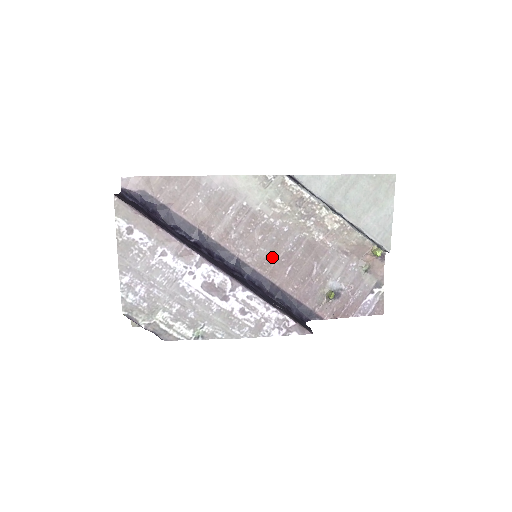
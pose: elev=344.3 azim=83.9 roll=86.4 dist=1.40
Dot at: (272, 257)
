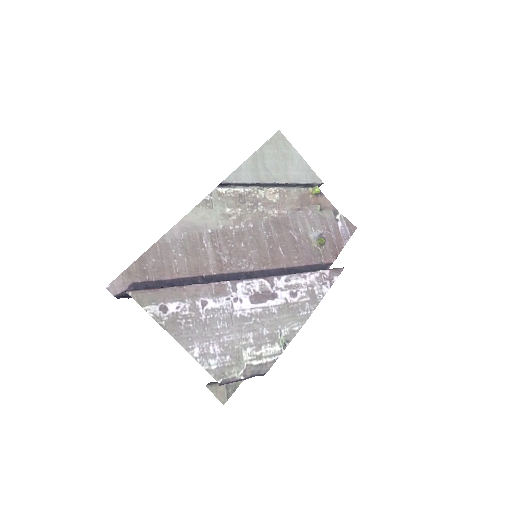
Dot at: (263, 251)
